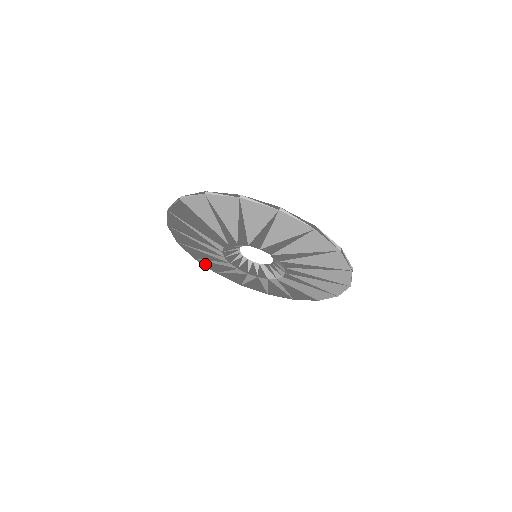
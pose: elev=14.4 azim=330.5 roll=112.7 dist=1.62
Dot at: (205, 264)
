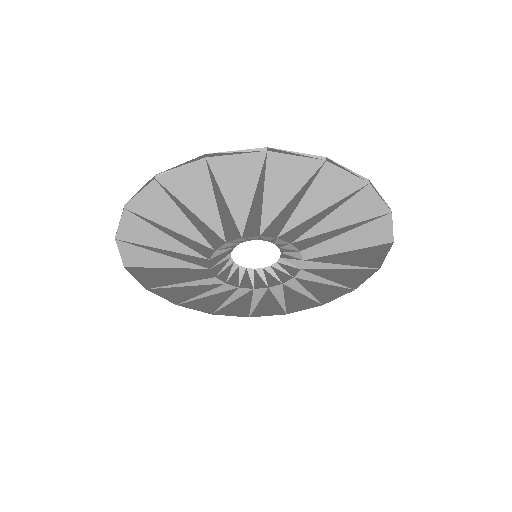
Dot at: (263, 314)
